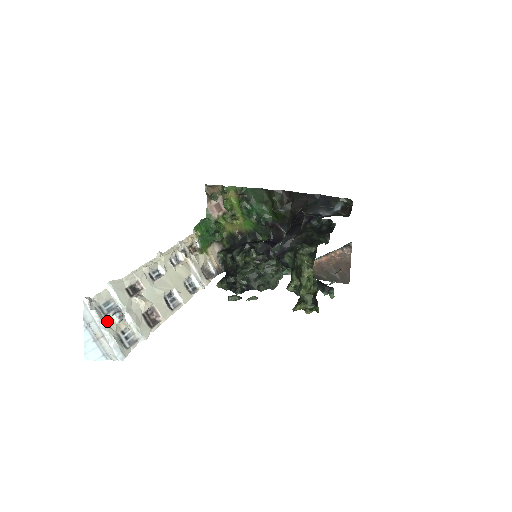
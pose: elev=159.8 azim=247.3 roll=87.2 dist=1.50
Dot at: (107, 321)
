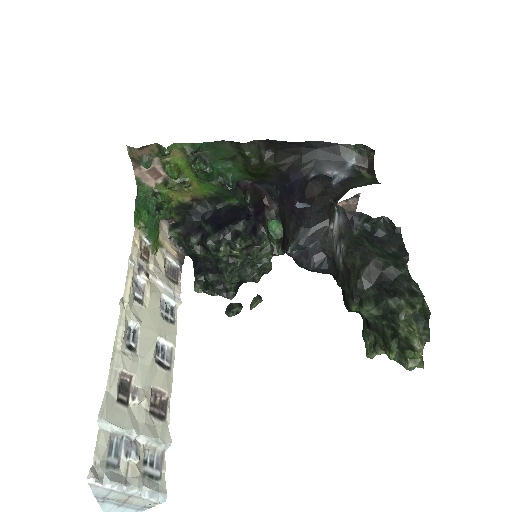
Dot at: (125, 473)
